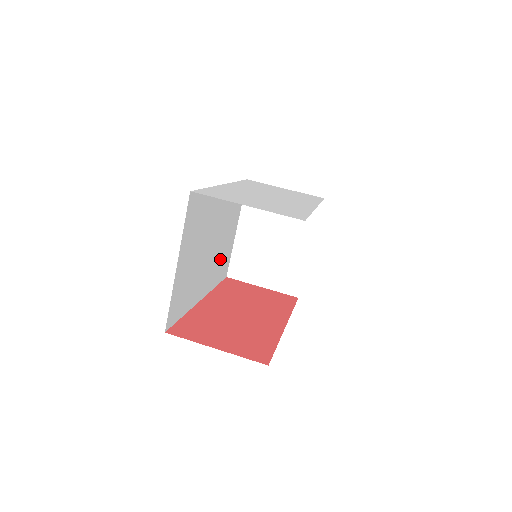
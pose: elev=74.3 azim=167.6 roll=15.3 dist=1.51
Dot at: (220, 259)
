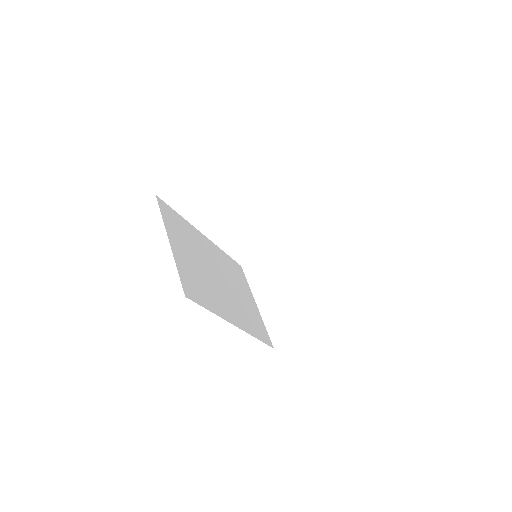
Dot at: (246, 312)
